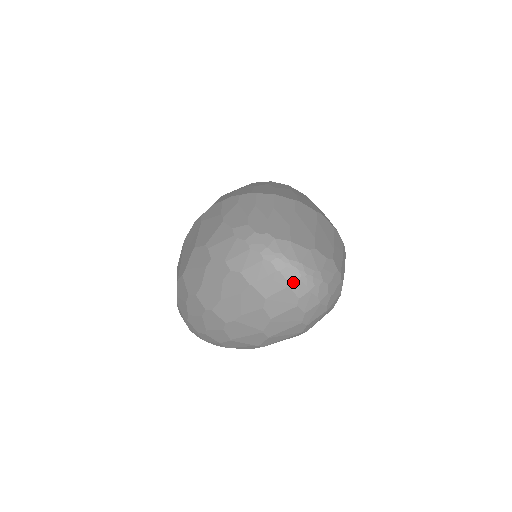
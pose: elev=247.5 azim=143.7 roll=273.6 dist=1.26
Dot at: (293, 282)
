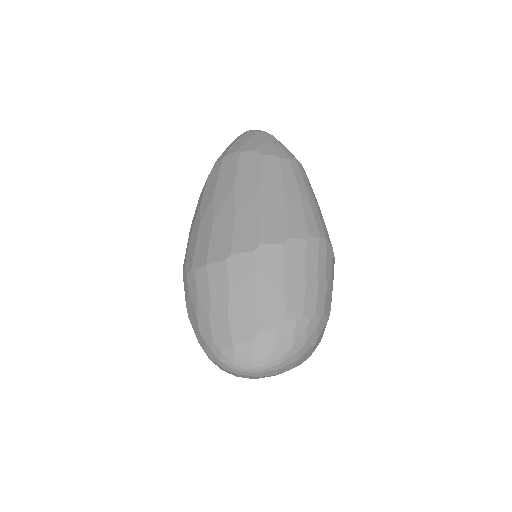
Dot at: (258, 375)
